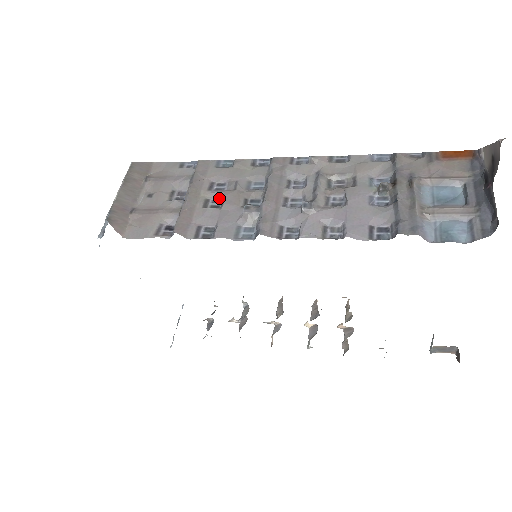
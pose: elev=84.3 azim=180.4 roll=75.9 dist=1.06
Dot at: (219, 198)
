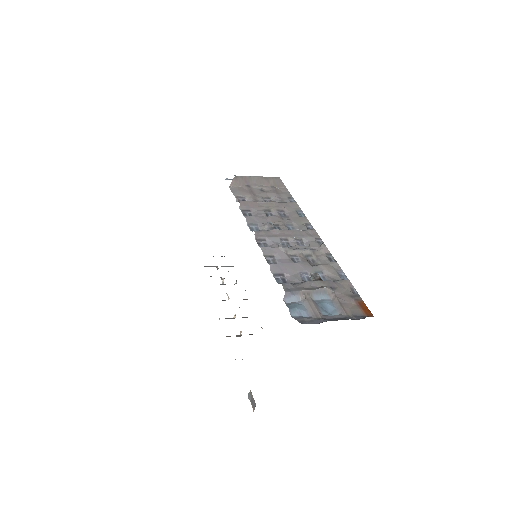
Dot at: (274, 215)
